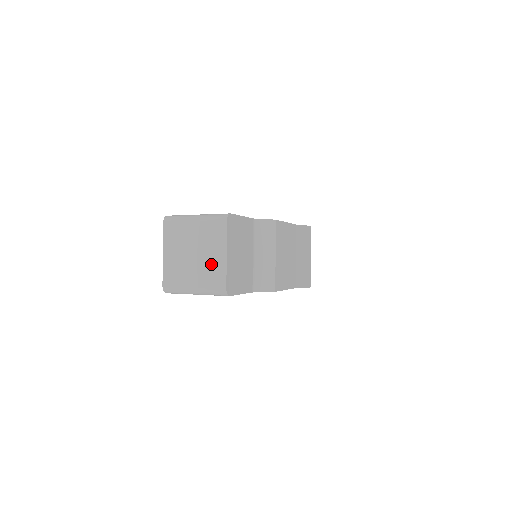
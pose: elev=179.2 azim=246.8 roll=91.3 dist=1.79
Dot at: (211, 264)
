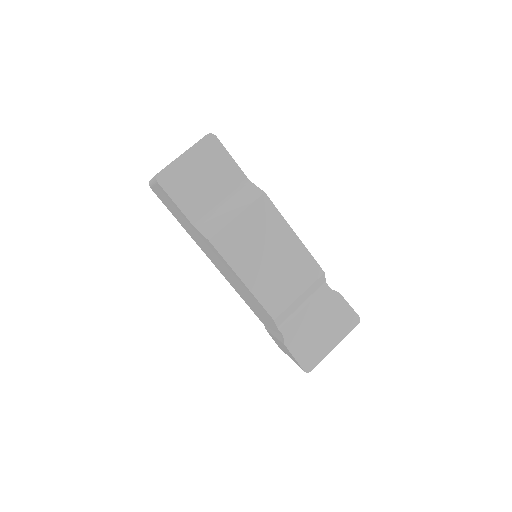
Dot at: occluded
